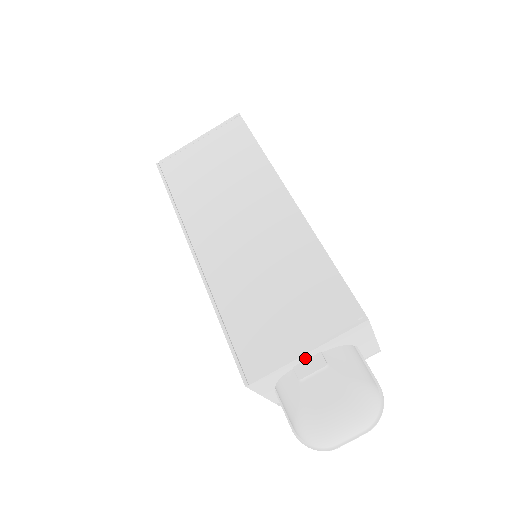
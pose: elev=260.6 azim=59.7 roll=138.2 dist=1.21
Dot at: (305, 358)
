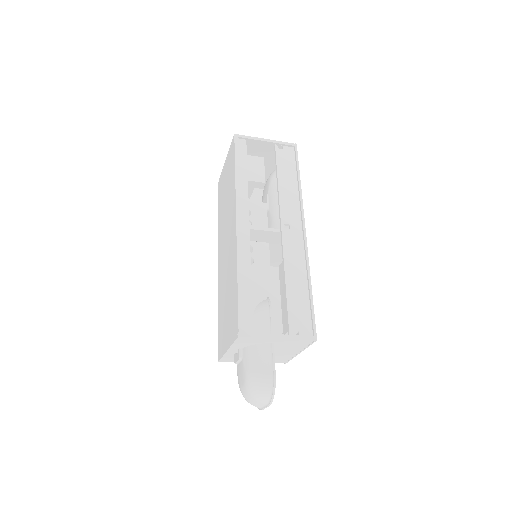
Dot at: (234, 351)
